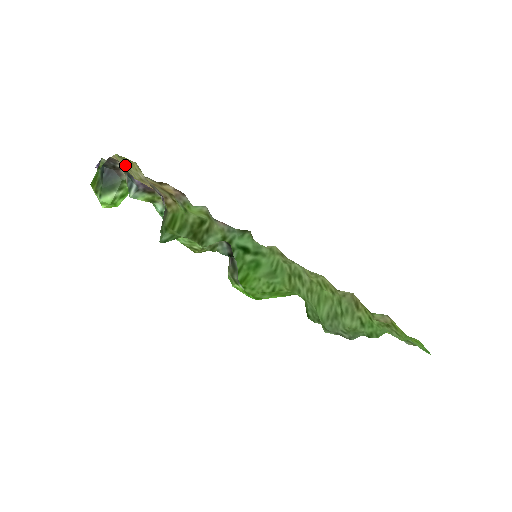
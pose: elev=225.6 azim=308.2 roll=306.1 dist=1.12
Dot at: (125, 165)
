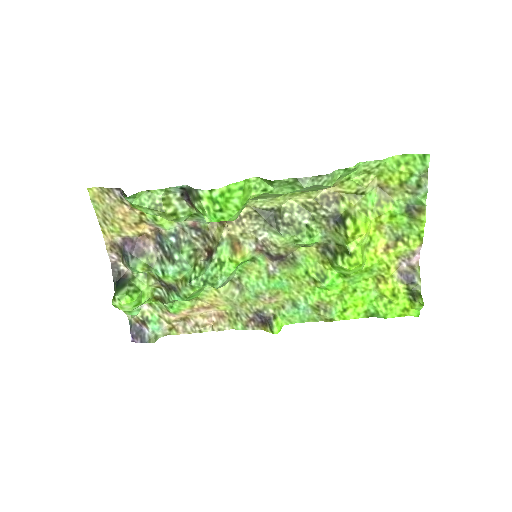
Dot at: (104, 218)
